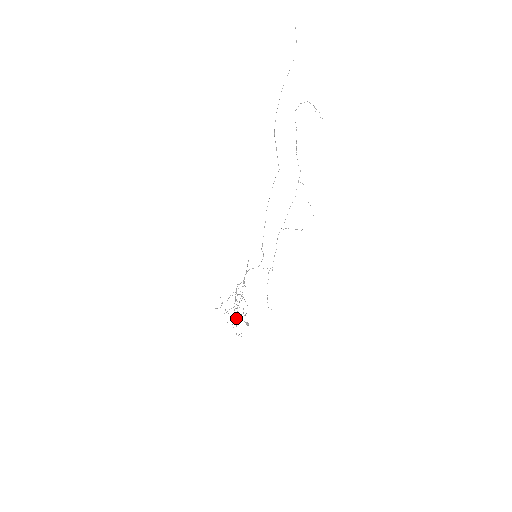
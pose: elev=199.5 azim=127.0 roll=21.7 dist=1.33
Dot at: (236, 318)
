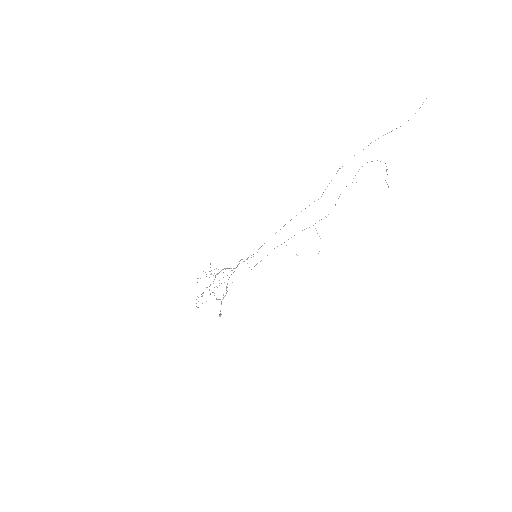
Dot at: occluded
